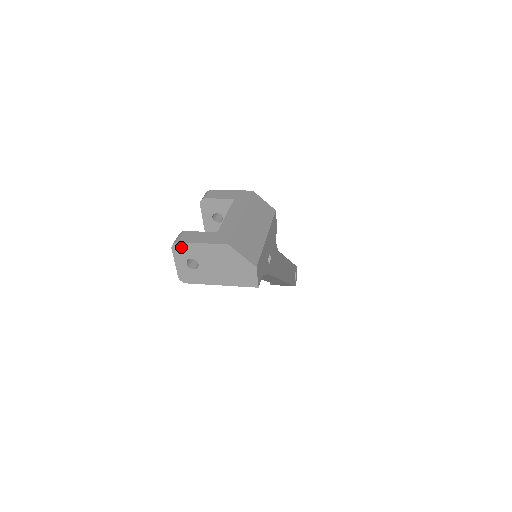
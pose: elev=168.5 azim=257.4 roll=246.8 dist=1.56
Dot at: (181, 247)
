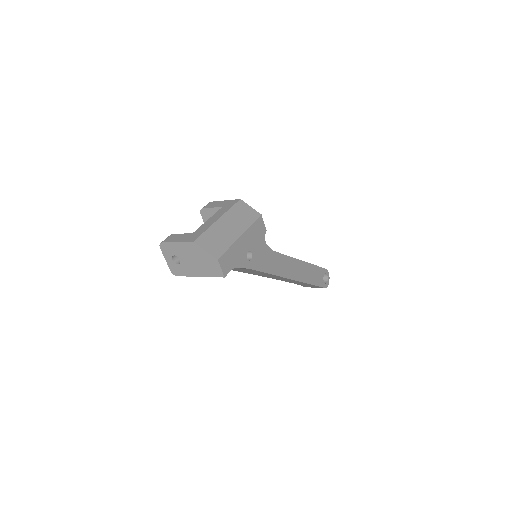
Dot at: (165, 246)
